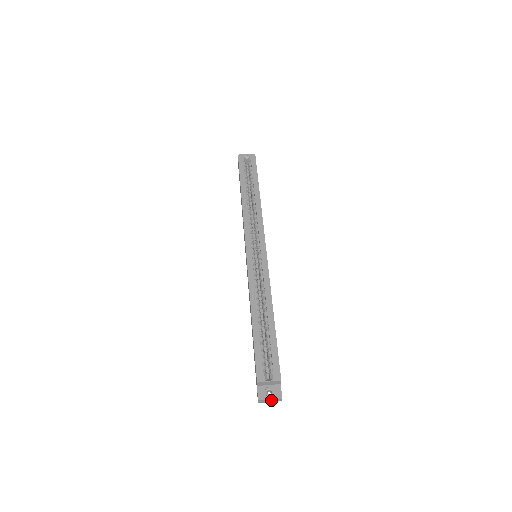
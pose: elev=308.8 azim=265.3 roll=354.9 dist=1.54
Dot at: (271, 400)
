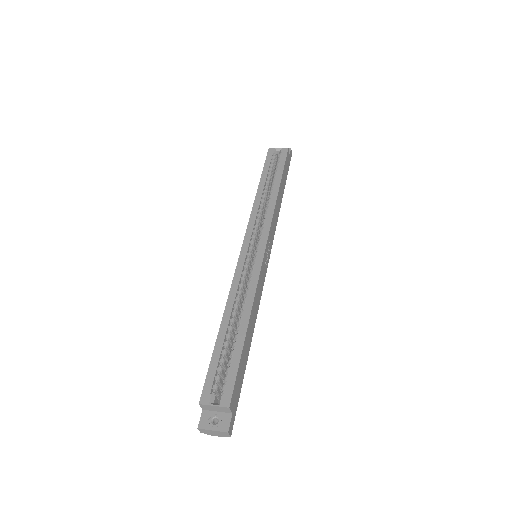
Dot at: (215, 432)
